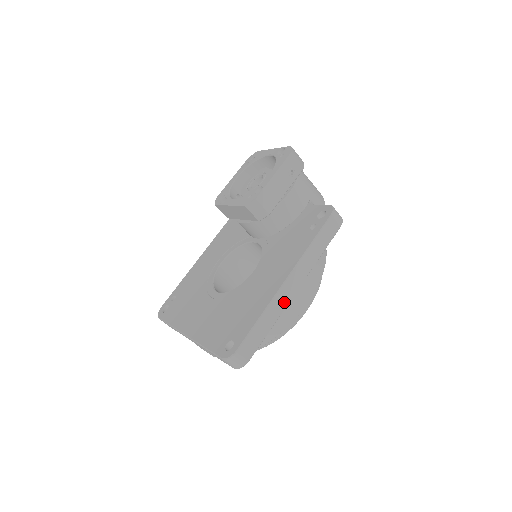
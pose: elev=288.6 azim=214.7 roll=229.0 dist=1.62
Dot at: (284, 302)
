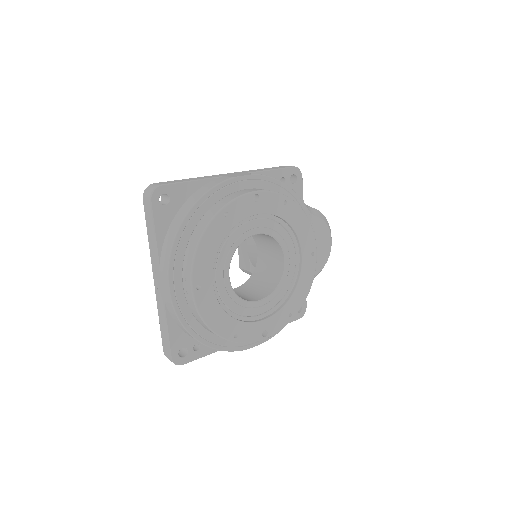
Dot at: (217, 177)
